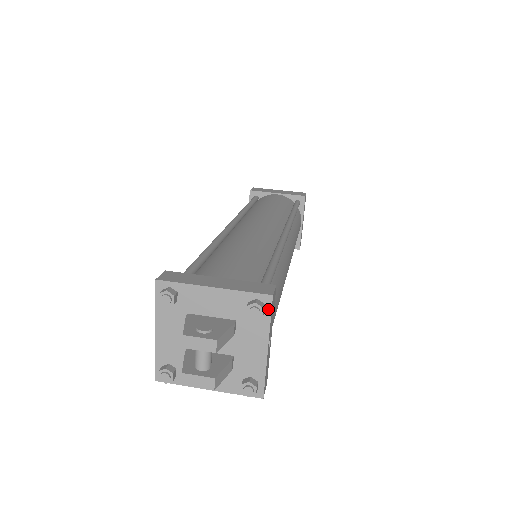
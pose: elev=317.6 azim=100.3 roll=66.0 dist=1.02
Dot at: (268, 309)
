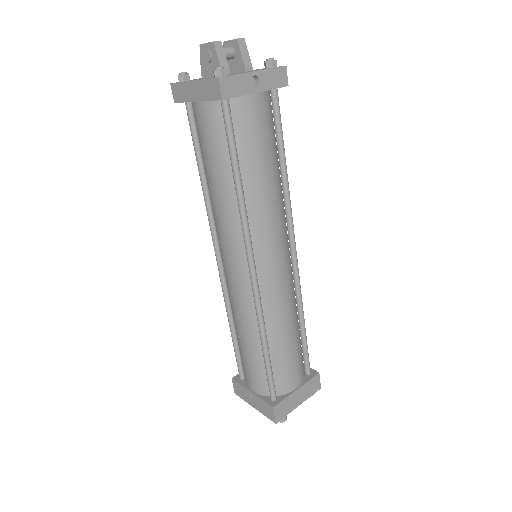
Dot at: (277, 67)
